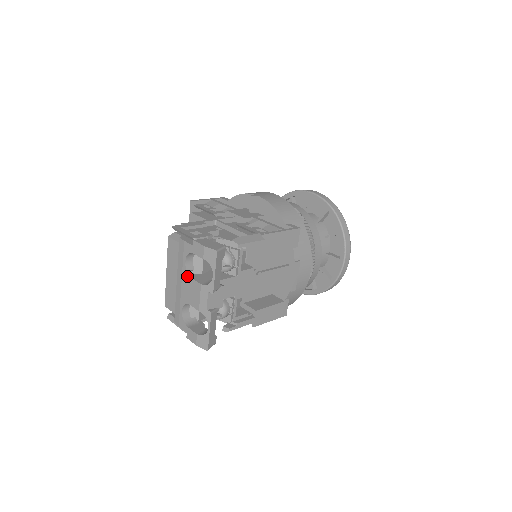
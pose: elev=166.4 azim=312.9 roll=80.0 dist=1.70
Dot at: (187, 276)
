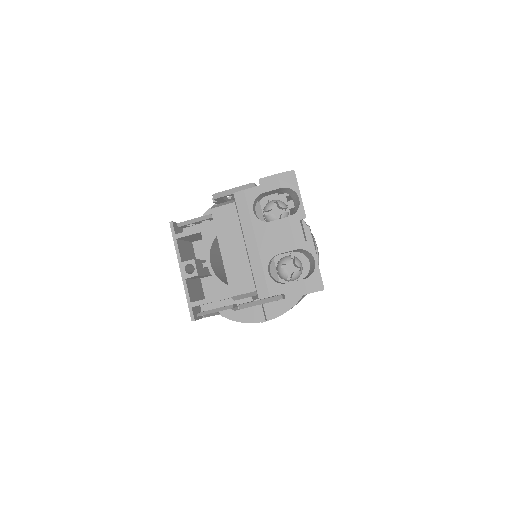
Dot at: (263, 224)
